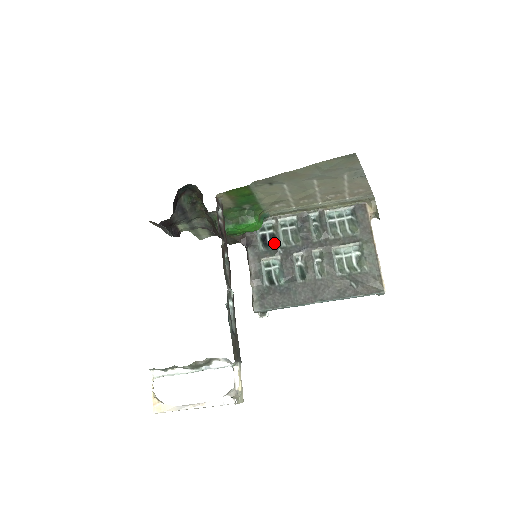
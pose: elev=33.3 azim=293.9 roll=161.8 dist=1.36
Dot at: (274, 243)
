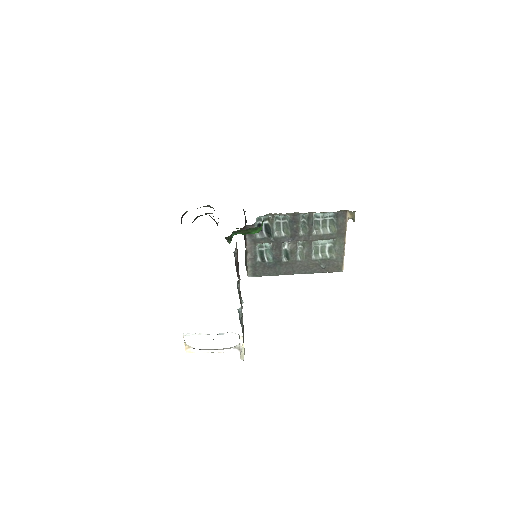
Dot at: (268, 233)
